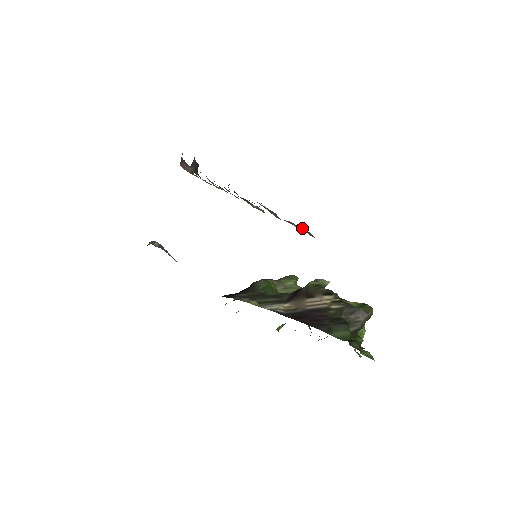
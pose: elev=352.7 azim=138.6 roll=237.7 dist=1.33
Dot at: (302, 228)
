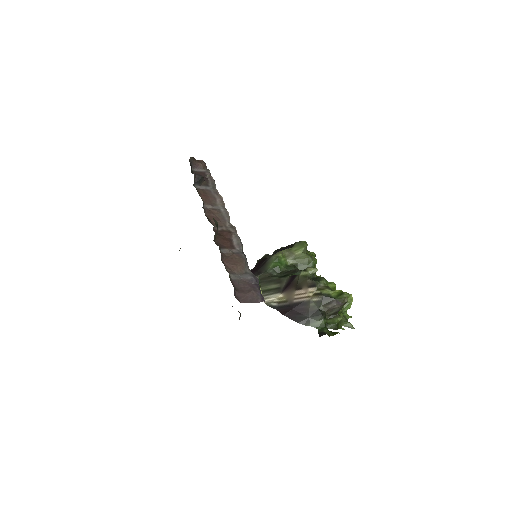
Dot at: (248, 300)
